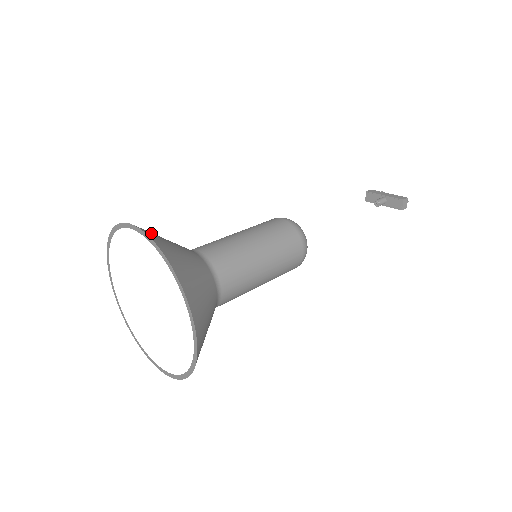
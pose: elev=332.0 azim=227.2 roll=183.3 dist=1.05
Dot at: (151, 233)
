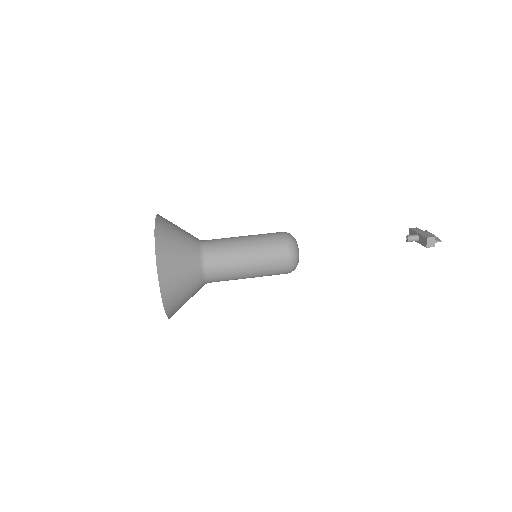
Dot at: (165, 221)
